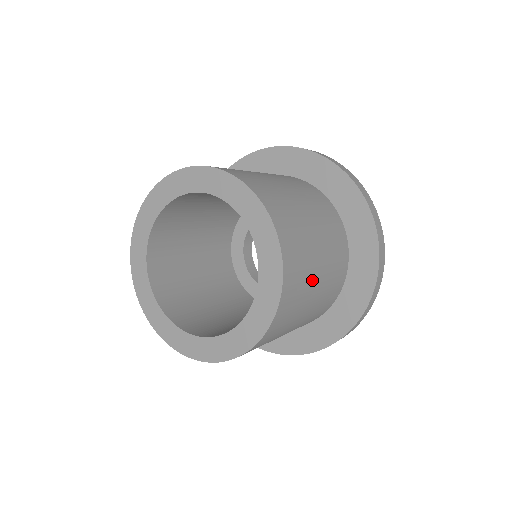
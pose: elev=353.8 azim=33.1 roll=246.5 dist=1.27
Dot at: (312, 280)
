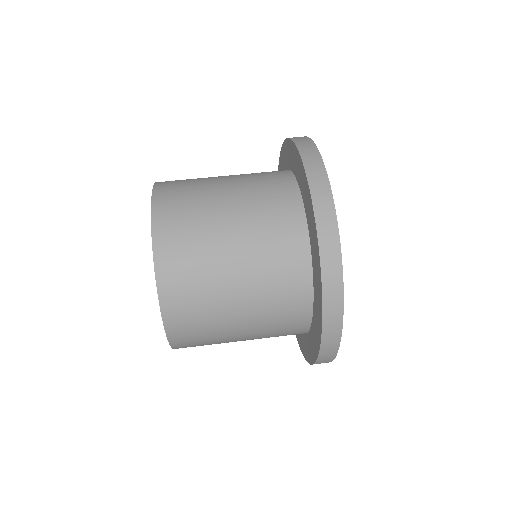
Dot at: (219, 284)
